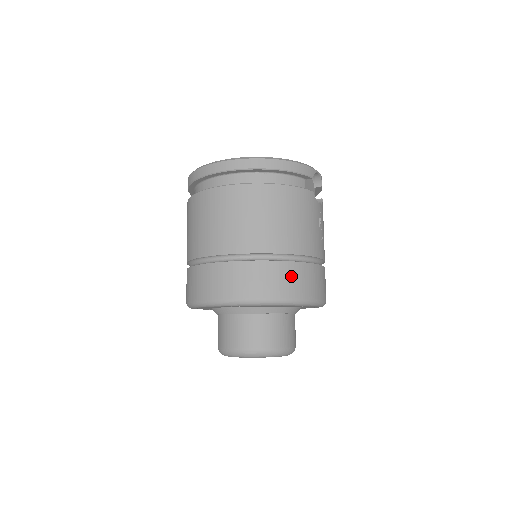
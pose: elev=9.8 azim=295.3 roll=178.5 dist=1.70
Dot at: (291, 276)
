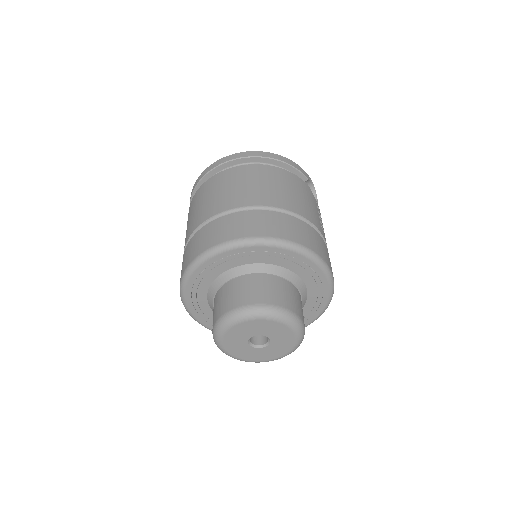
Dot at: (294, 226)
